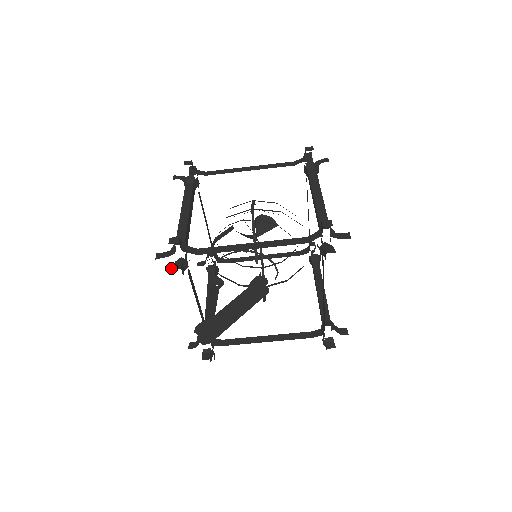
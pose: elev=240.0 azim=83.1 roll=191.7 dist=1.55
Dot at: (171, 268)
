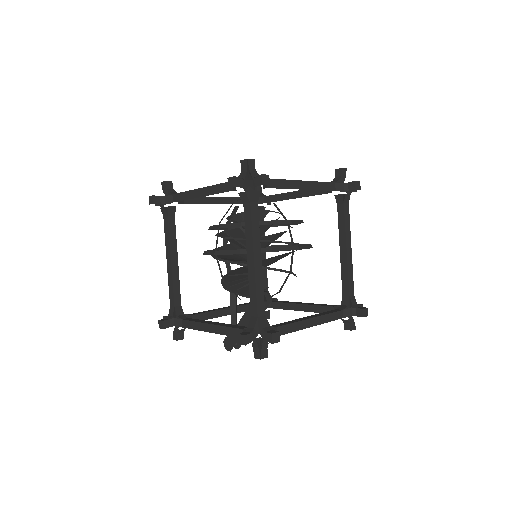
Dot at: occluded
